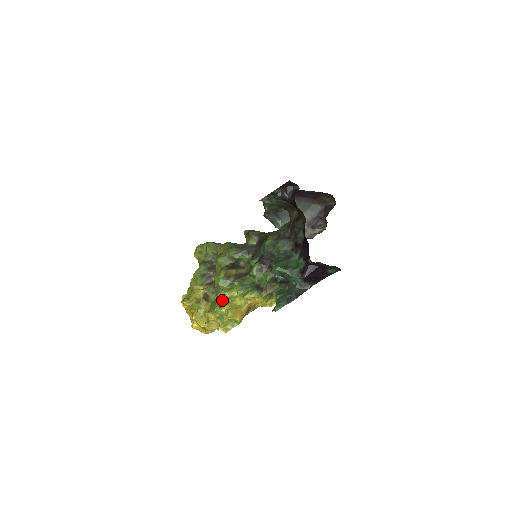
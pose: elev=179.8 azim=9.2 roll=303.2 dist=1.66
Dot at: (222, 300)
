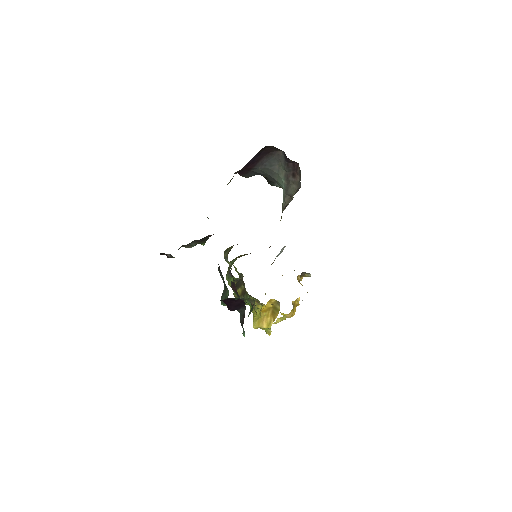
Dot at: (253, 312)
